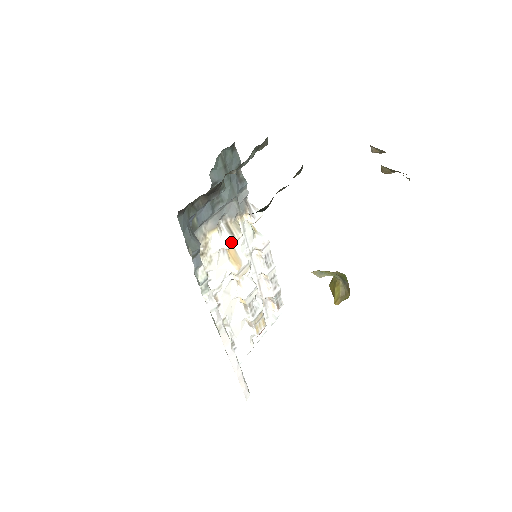
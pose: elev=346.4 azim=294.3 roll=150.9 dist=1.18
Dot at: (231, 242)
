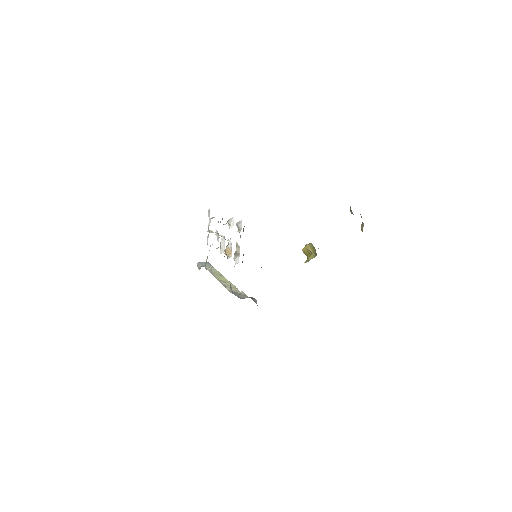
Dot at: occluded
